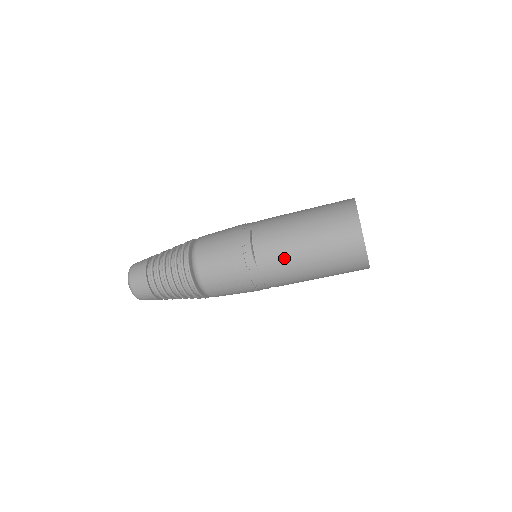
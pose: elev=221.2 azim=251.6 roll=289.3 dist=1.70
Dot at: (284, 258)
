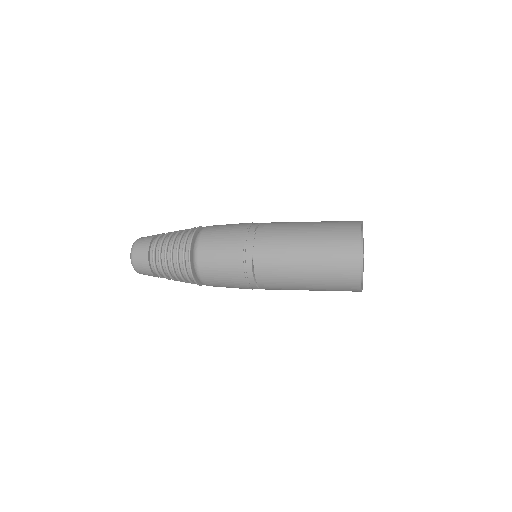
Dot at: (284, 287)
